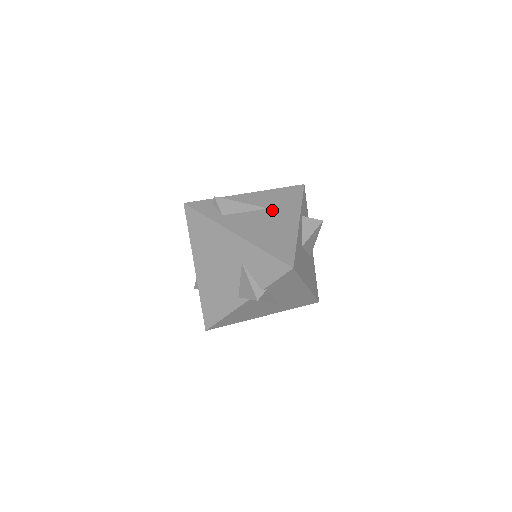
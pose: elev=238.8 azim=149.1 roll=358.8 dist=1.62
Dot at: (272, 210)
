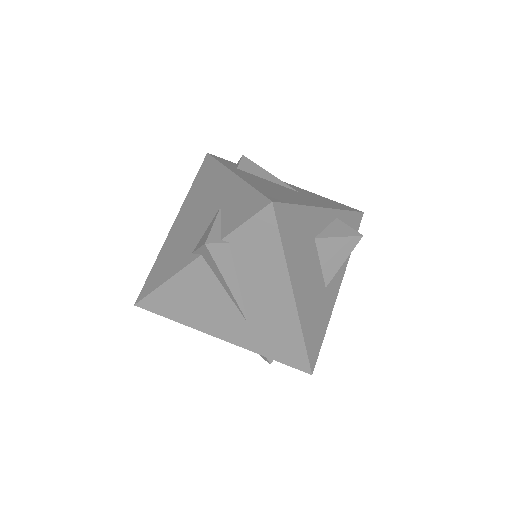
Dot at: (301, 193)
